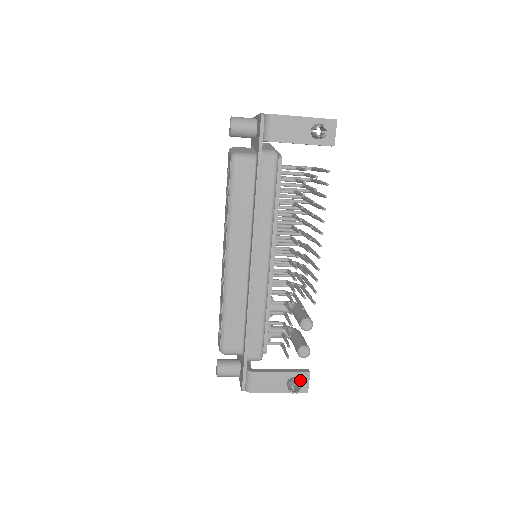
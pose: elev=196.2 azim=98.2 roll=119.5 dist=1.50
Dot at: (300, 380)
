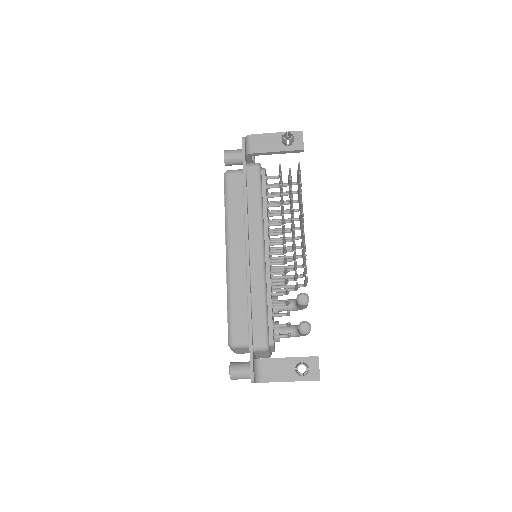
Dot at: (309, 366)
